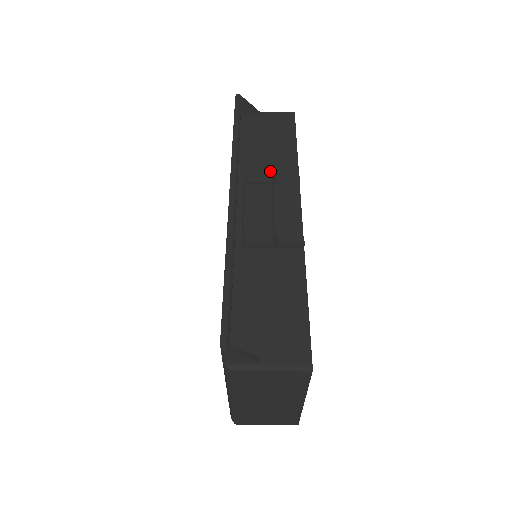
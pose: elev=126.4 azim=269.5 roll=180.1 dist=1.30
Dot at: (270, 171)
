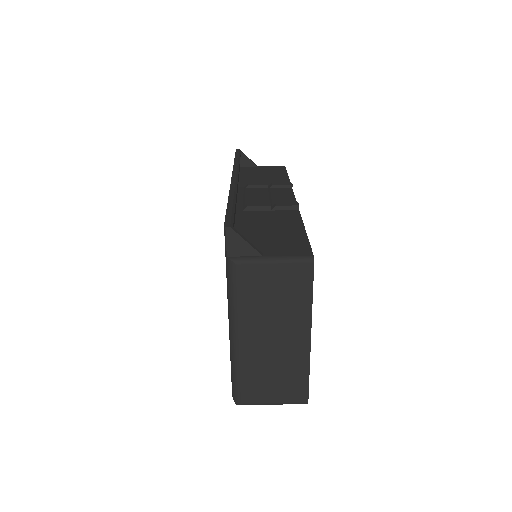
Dot at: occluded
